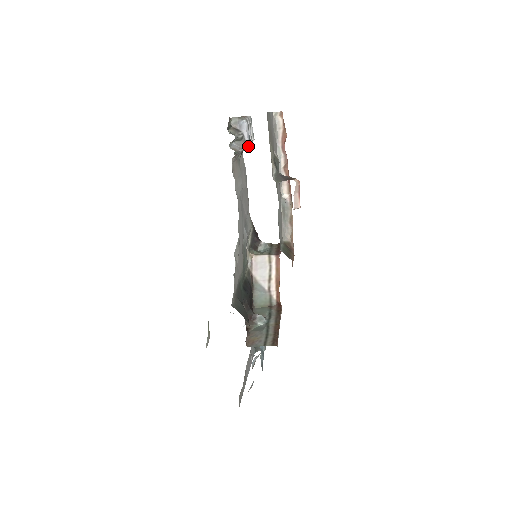
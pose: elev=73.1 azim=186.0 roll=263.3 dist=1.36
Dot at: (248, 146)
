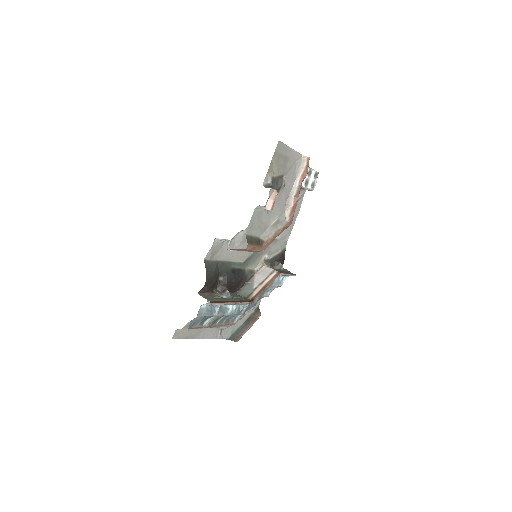
Dot at: occluded
